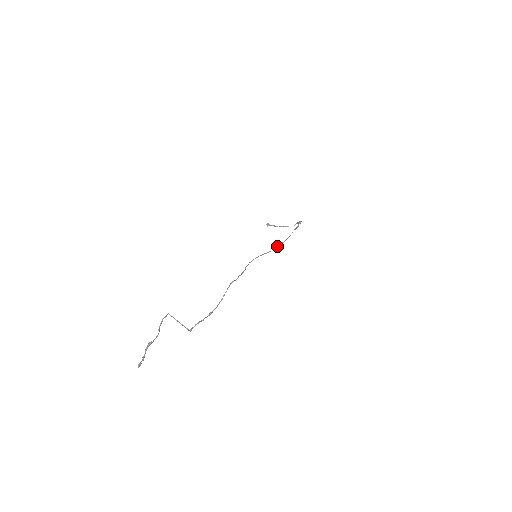
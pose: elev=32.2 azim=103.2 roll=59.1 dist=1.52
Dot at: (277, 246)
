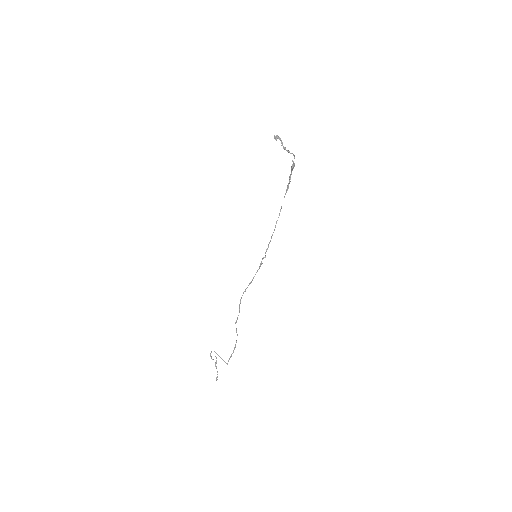
Dot at: occluded
